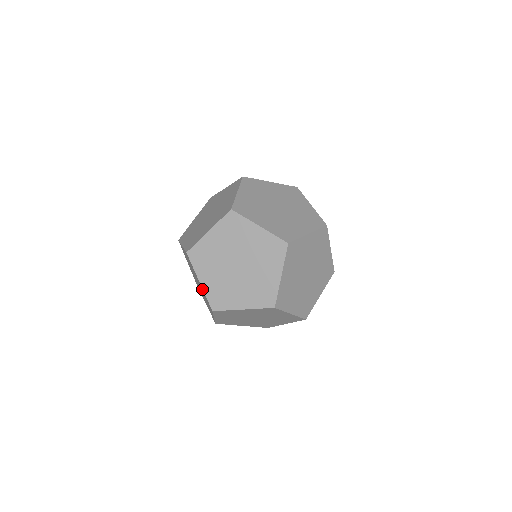
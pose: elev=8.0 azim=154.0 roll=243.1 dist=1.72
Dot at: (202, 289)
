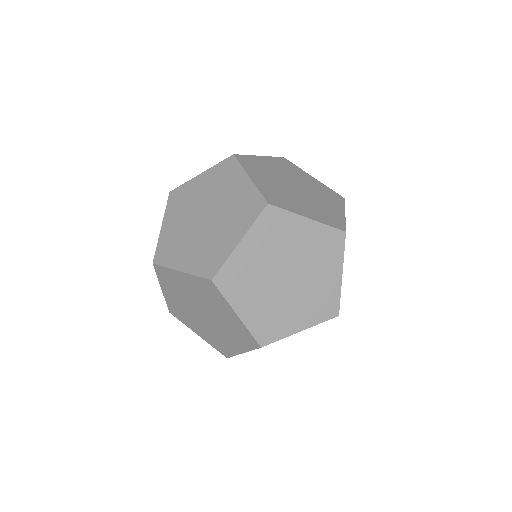
Dot at: (239, 323)
